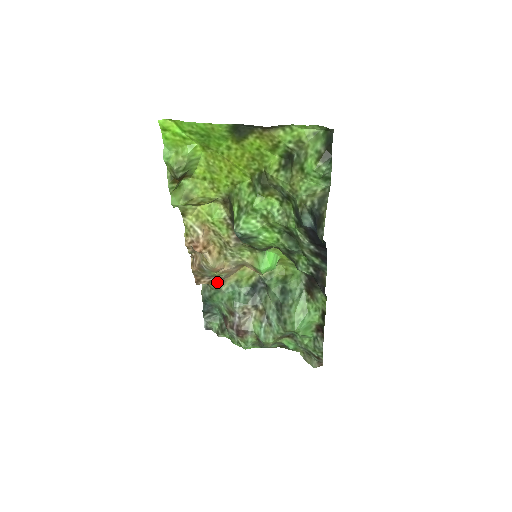
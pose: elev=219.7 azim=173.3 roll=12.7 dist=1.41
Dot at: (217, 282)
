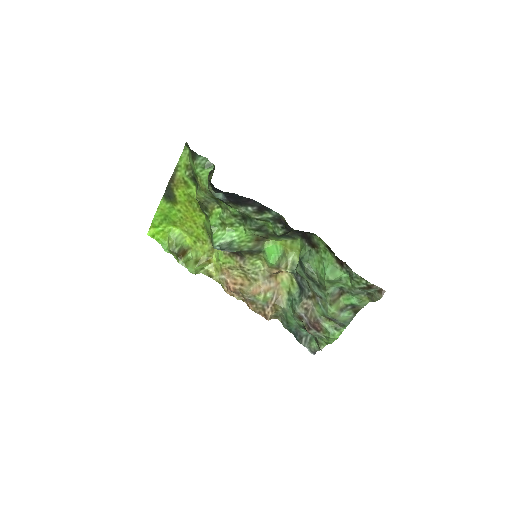
Dot at: (275, 305)
